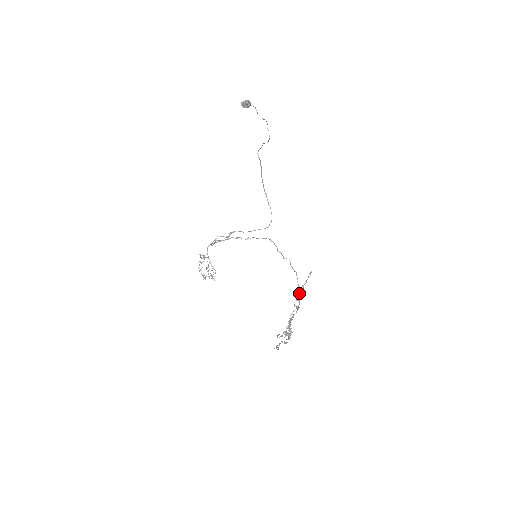
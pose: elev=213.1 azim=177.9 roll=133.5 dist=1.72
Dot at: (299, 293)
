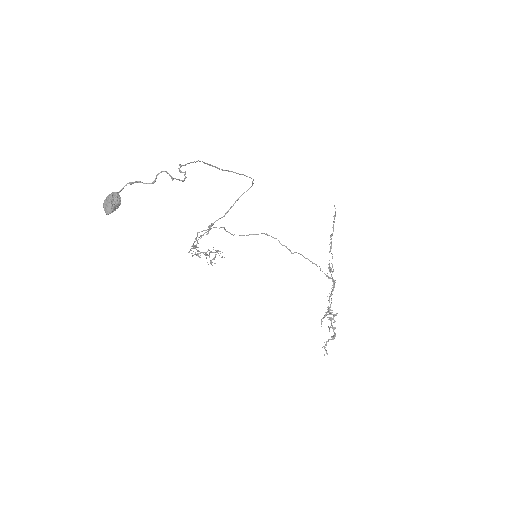
Dot at: occluded
